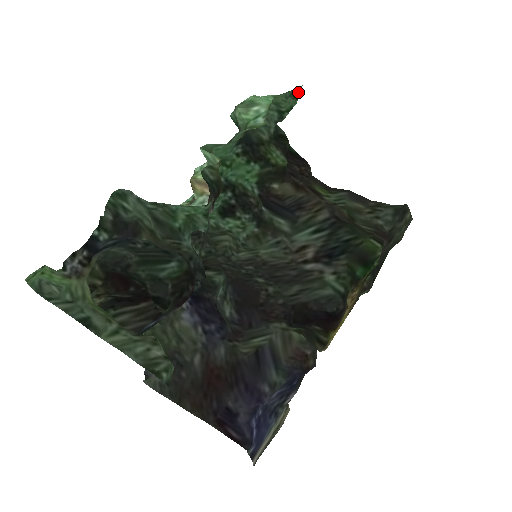
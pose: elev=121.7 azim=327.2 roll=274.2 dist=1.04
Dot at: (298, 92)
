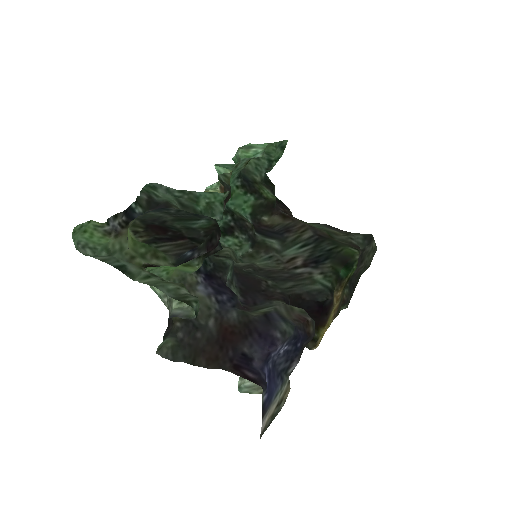
Dot at: (285, 145)
